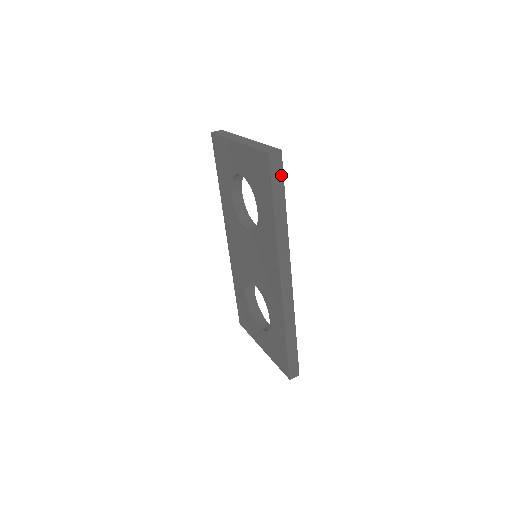
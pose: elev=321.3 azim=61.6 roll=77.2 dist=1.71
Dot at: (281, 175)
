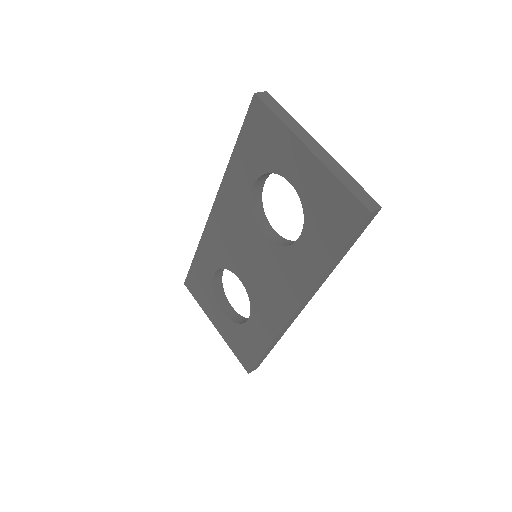
Dot at: (363, 229)
